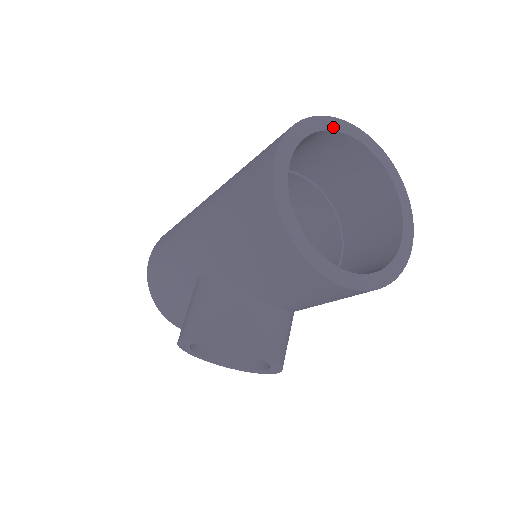
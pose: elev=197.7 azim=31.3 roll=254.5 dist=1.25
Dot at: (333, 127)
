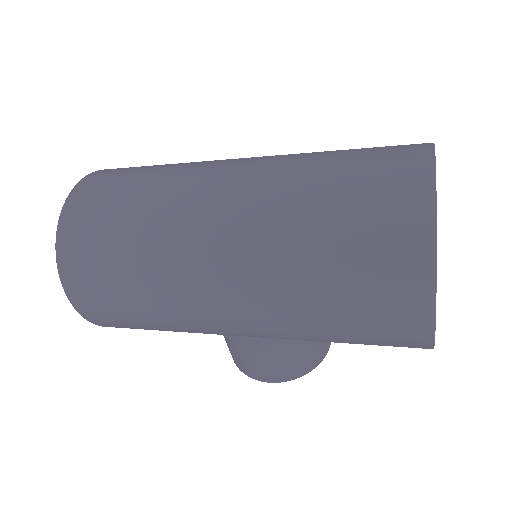
Dot at: occluded
